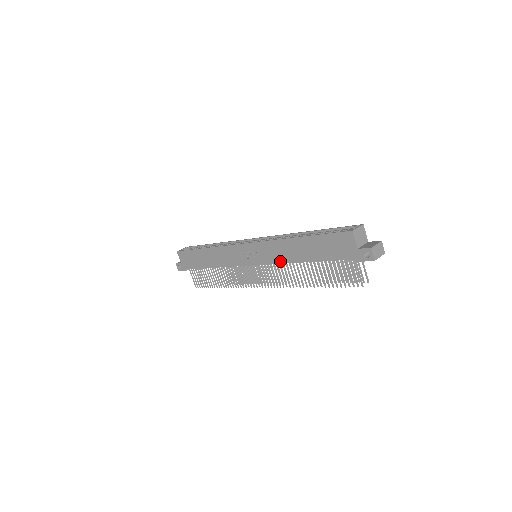
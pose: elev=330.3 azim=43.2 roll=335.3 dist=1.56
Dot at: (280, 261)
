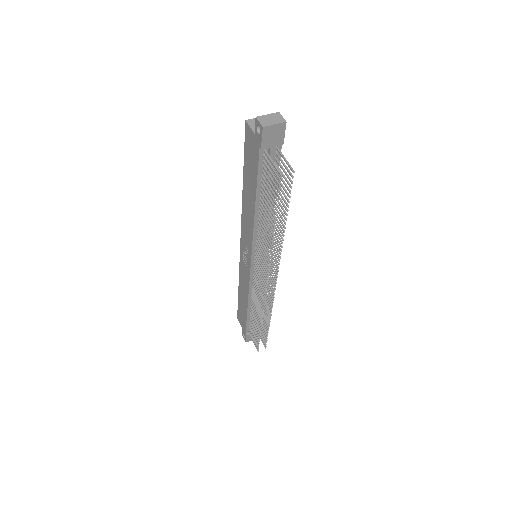
Dot at: (251, 231)
